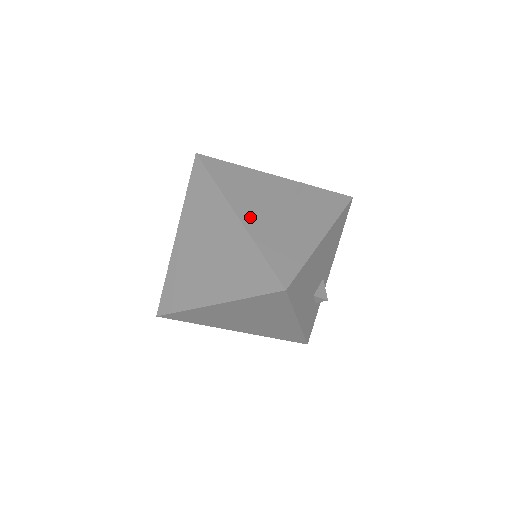
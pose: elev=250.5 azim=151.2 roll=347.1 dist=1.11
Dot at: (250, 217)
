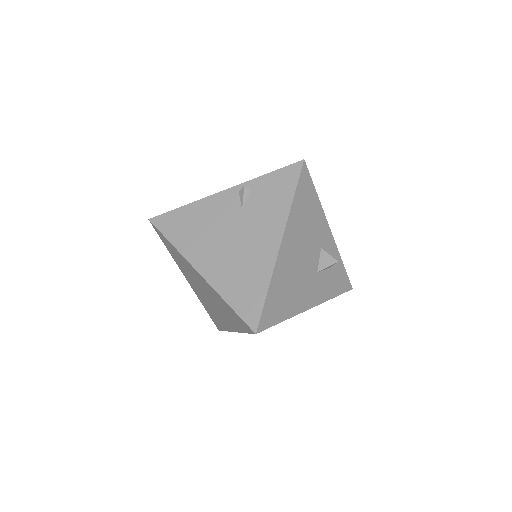
Dot at: (209, 266)
